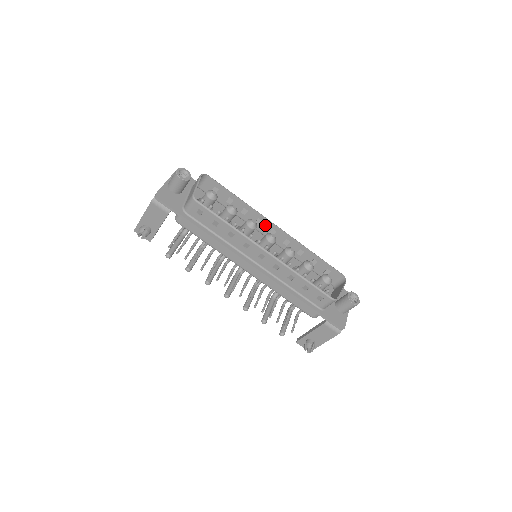
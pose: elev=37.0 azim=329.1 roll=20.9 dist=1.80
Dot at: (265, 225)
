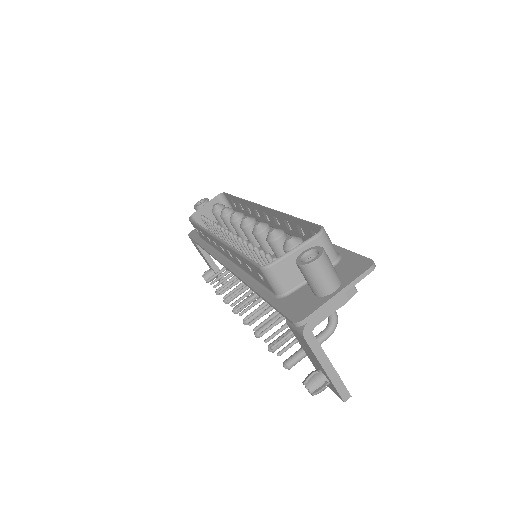
Dot at: (260, 212)
